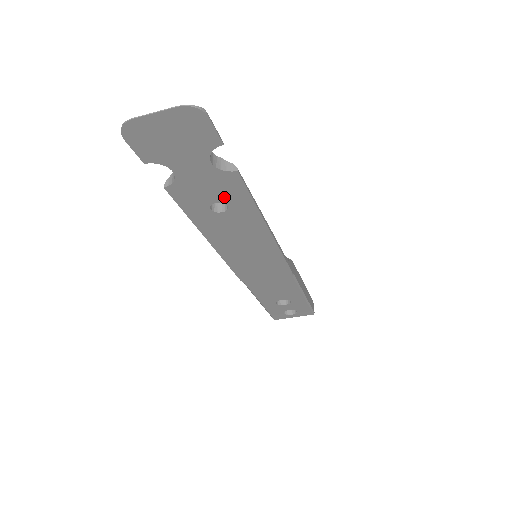
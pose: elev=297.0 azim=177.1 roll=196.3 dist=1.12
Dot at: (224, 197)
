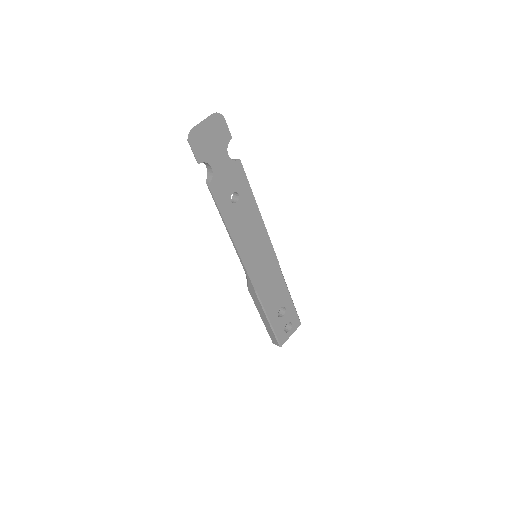
Dot at: (236, 186)
